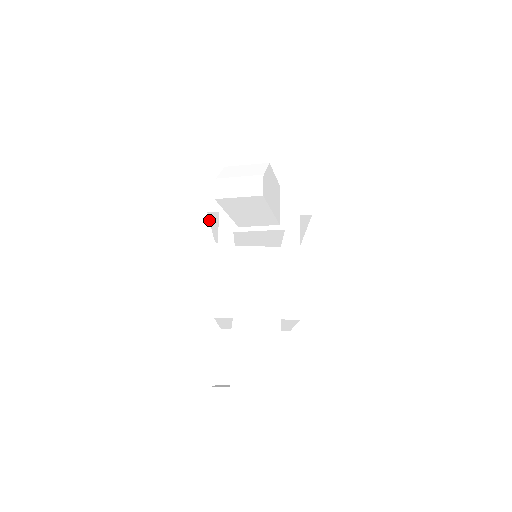
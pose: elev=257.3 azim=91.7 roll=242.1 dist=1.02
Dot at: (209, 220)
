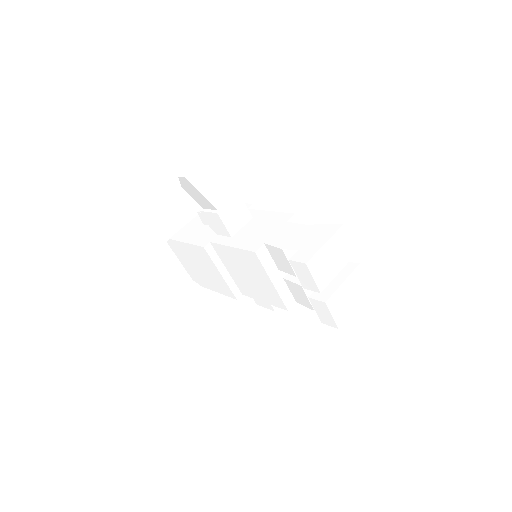
Dot at: (212, 261)
